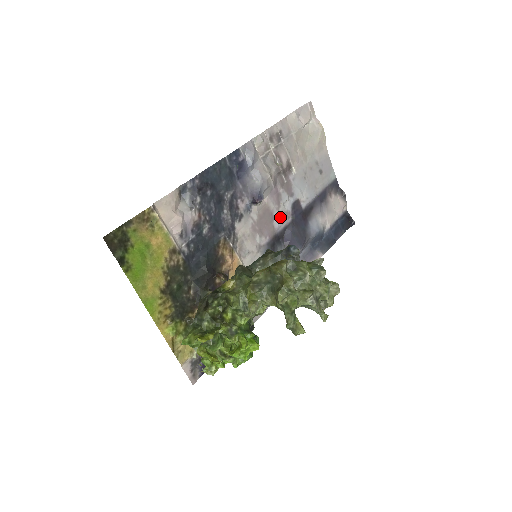
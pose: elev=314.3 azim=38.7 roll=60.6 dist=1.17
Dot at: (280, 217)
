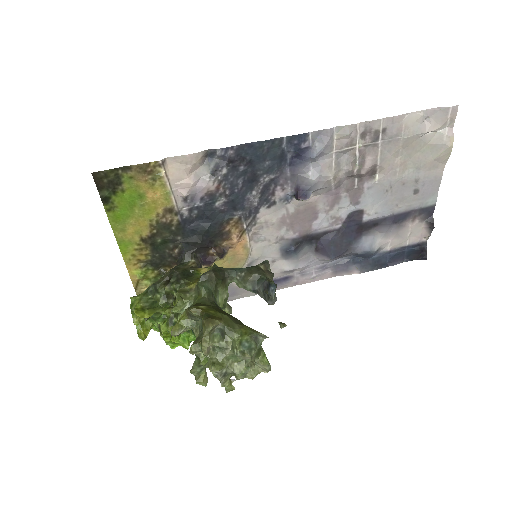
Dot at: (326, 220)
